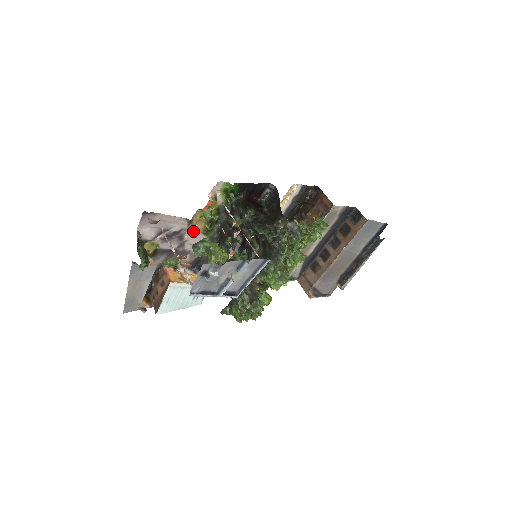
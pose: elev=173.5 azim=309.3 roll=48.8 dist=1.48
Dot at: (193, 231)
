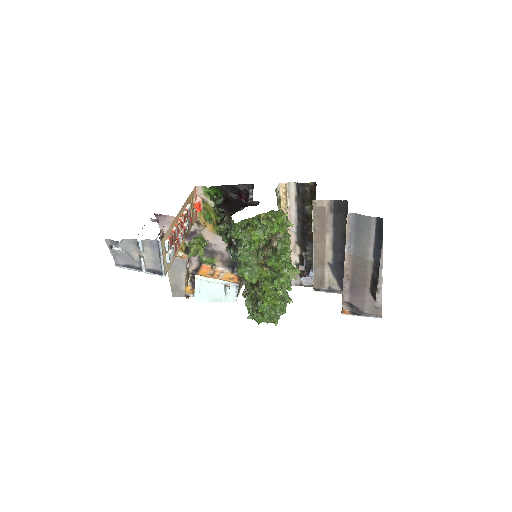
Dot at: (208, 232)
